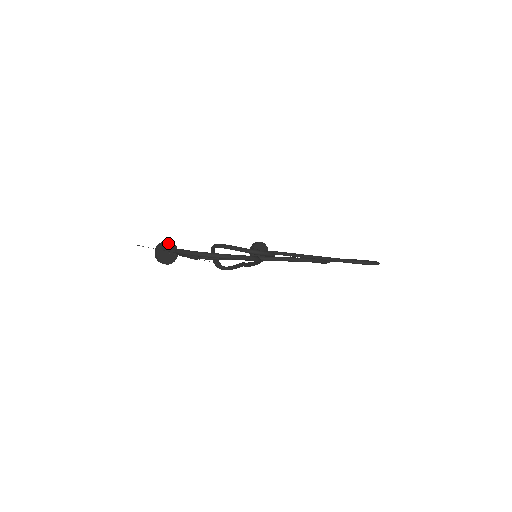
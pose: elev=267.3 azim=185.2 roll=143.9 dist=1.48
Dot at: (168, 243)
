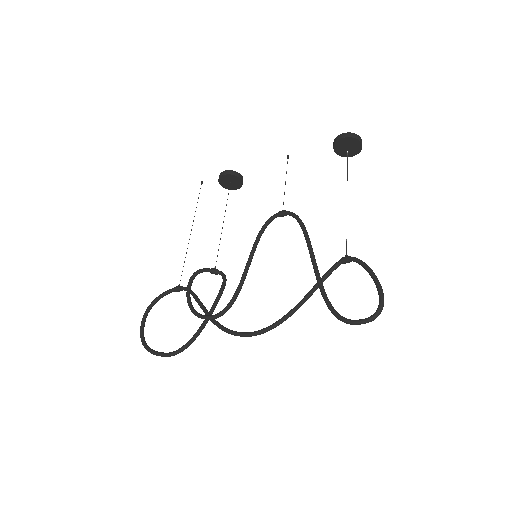
Dot at: (225, 176)
